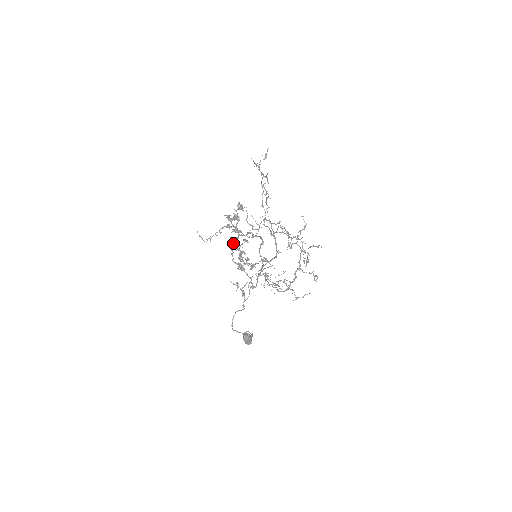
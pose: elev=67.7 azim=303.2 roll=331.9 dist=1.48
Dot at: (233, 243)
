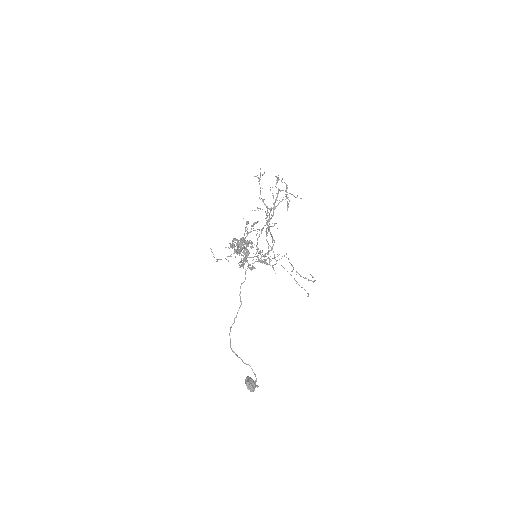
Dot at: occluded
